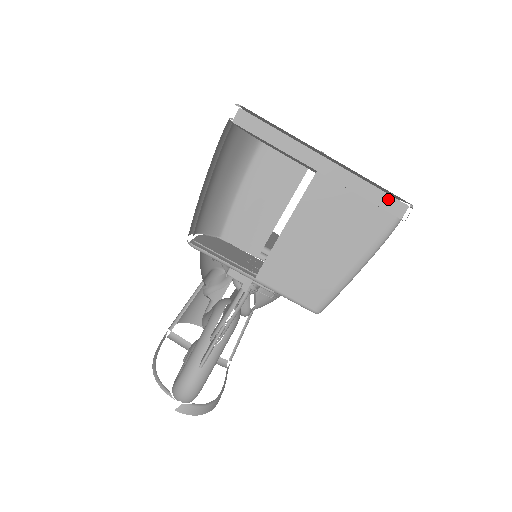
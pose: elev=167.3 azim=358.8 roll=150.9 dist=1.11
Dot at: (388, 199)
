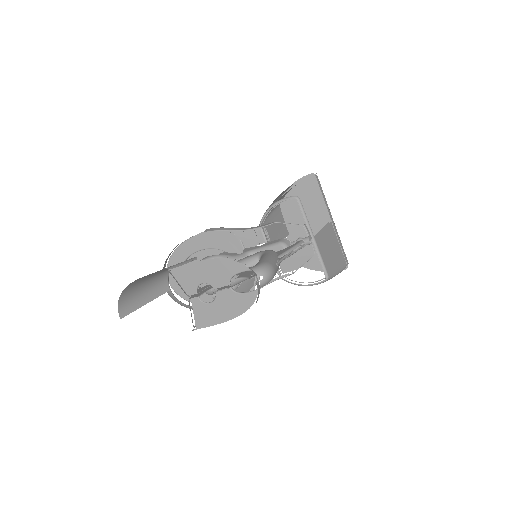
Dot at: (345, 254)
